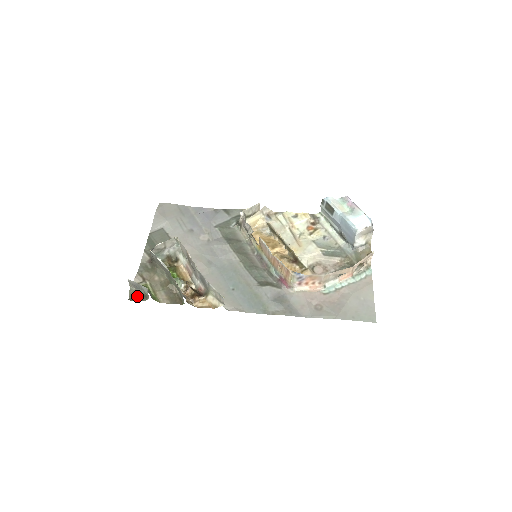
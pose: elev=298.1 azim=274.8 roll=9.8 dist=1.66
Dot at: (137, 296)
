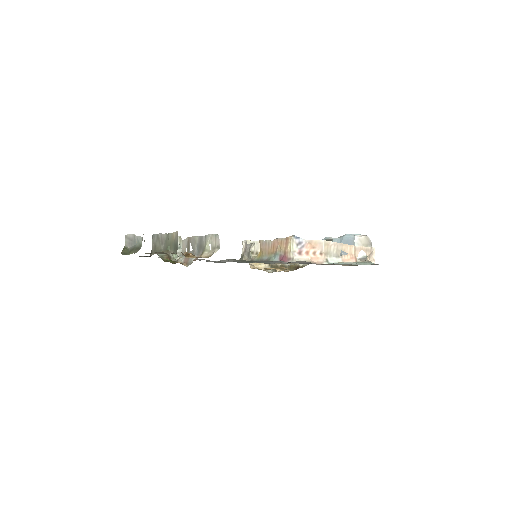
Dot at: (129, 253)
